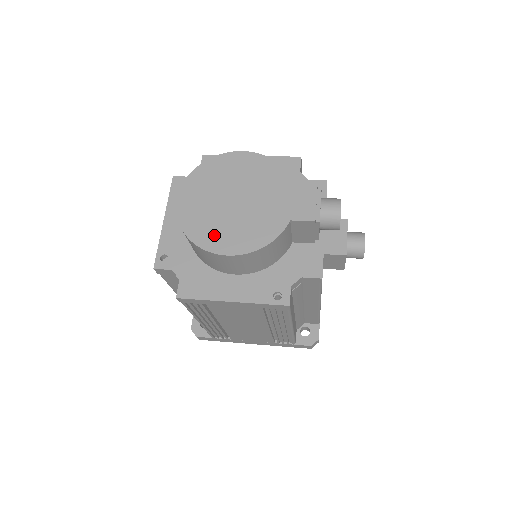
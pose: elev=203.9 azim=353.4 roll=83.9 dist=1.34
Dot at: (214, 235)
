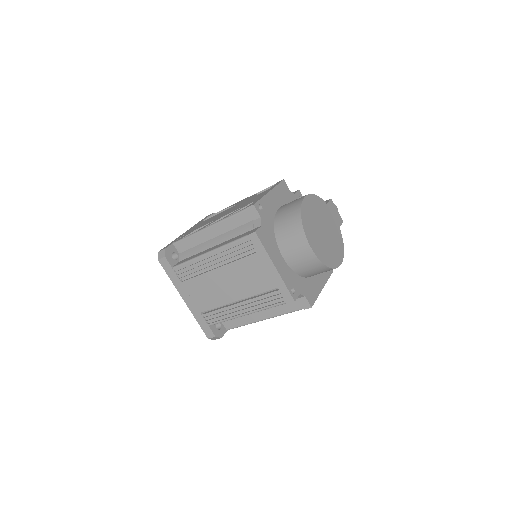
Dot at: (333, 257)
